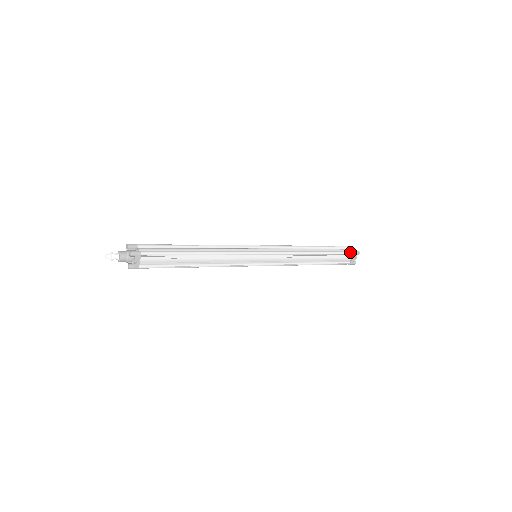
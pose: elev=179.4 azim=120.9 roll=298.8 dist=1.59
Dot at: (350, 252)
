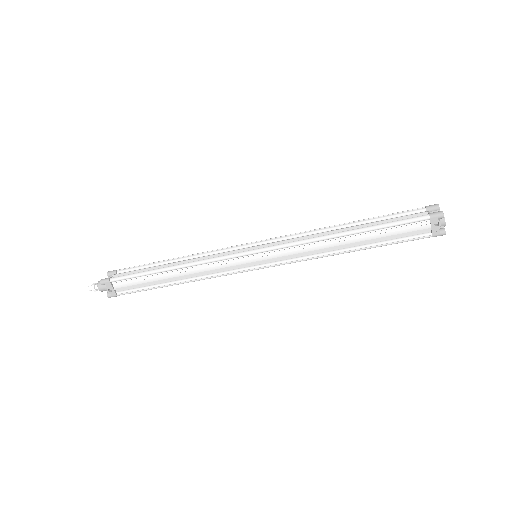
Dot at: (420, 217)
